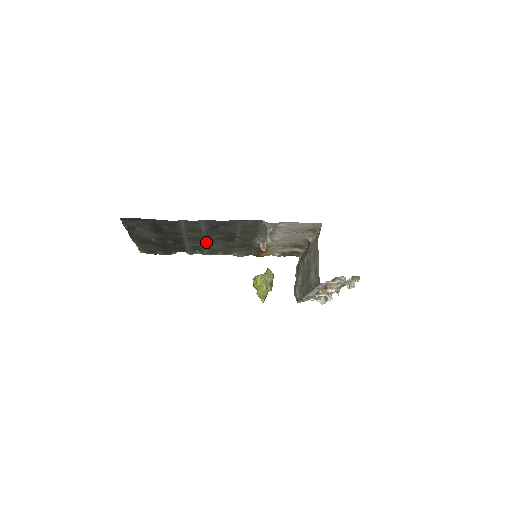
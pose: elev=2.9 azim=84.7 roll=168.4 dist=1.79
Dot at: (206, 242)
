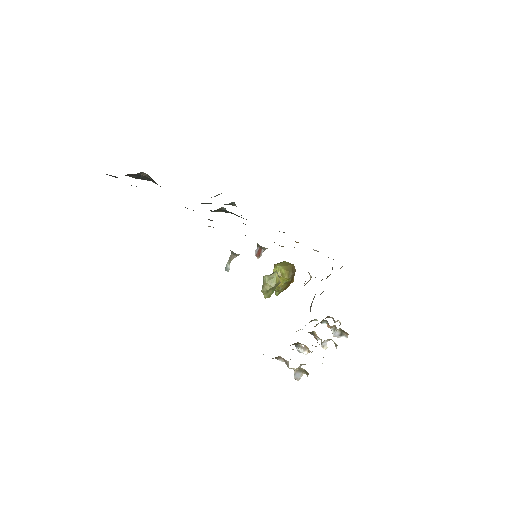
Dot at: (219, 211)
